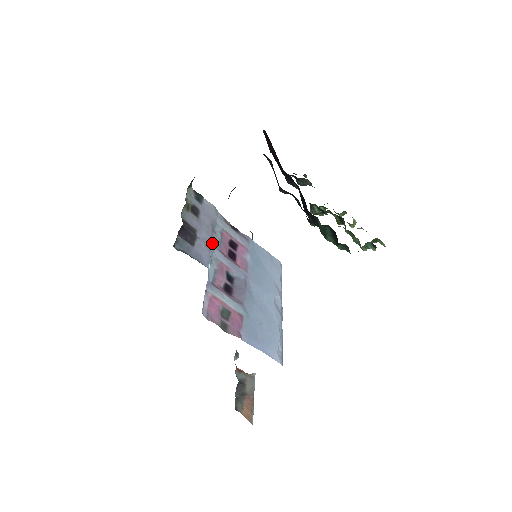
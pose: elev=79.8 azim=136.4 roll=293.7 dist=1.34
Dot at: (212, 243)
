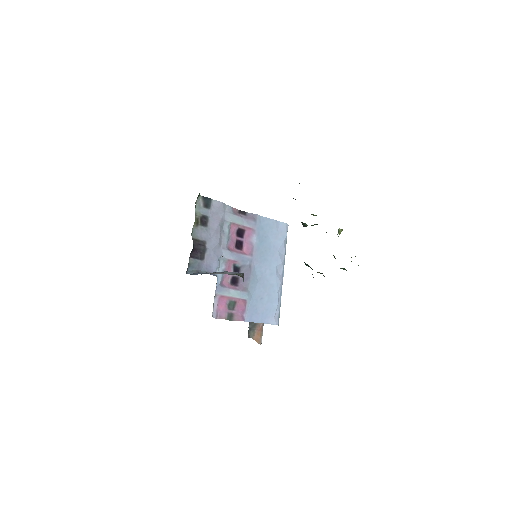
Dot at: (220, 245)
